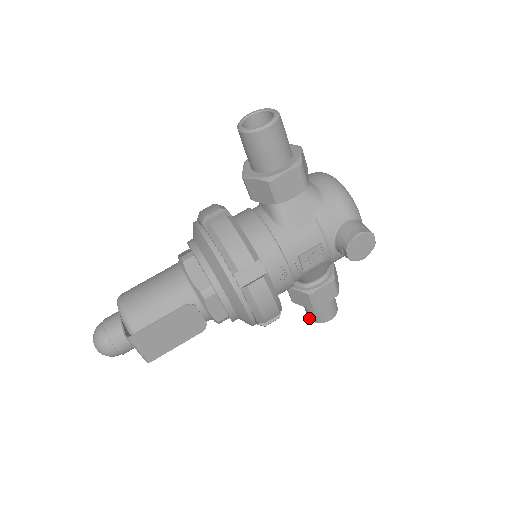
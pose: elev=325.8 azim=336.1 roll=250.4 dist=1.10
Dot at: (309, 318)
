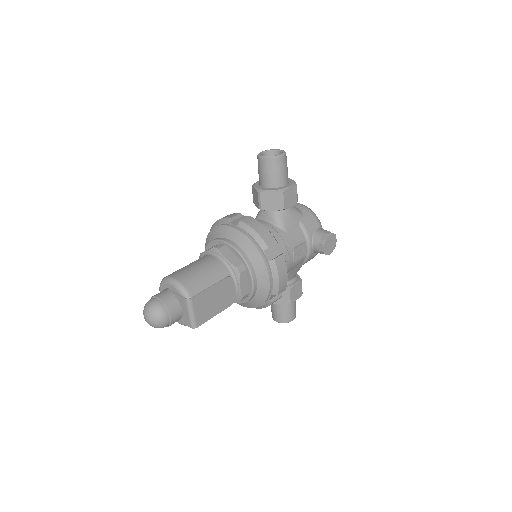
Dot at: (276, 321)
